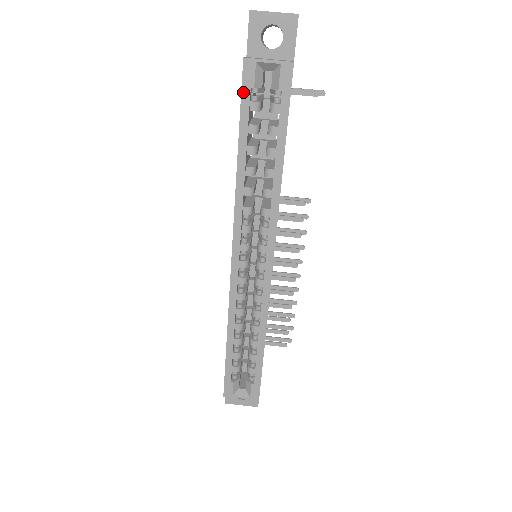
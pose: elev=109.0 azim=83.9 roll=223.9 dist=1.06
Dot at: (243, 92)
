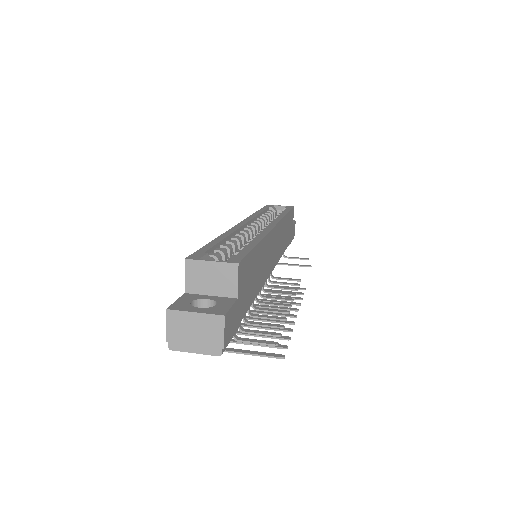
Dot at: (265, 207)
